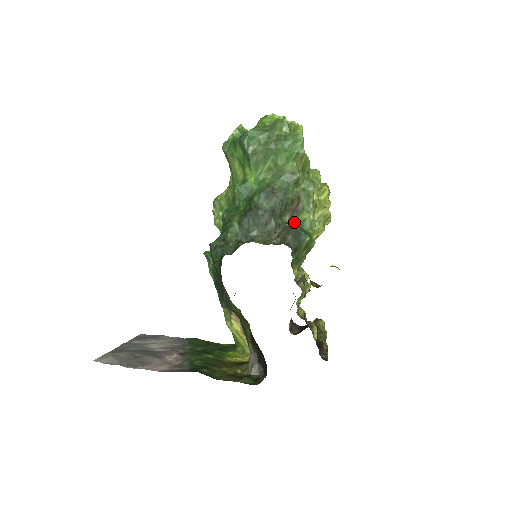
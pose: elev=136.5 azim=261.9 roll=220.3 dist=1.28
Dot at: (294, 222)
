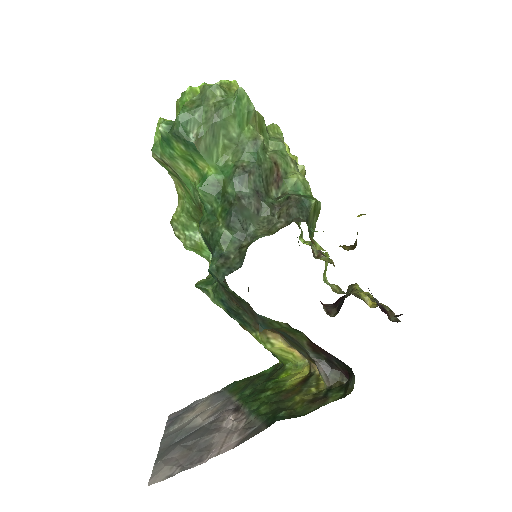
Dot at: (284, 193)
